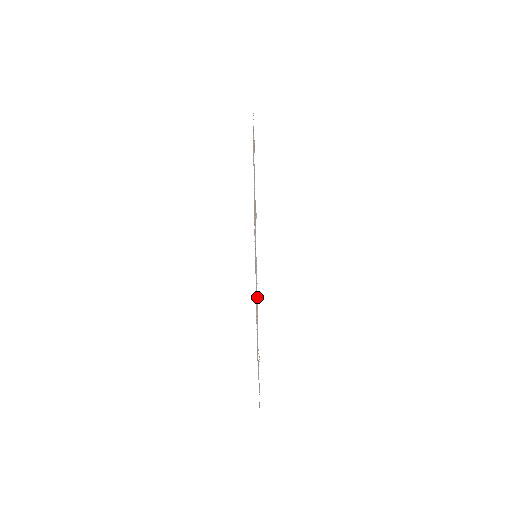
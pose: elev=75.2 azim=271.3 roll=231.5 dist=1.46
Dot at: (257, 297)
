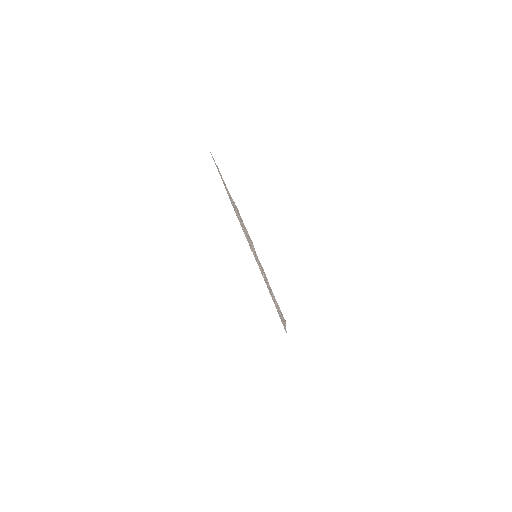
Dot at: (257, 259)
